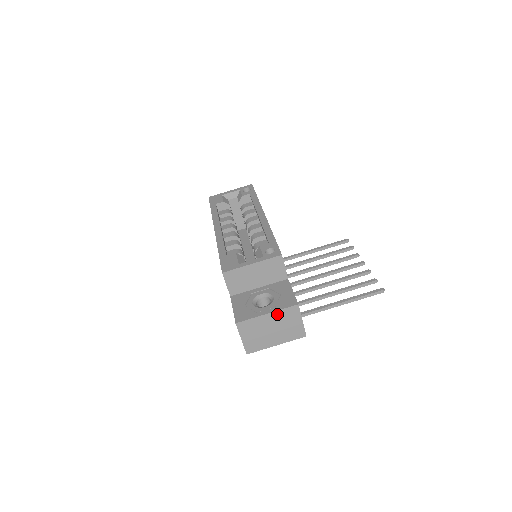
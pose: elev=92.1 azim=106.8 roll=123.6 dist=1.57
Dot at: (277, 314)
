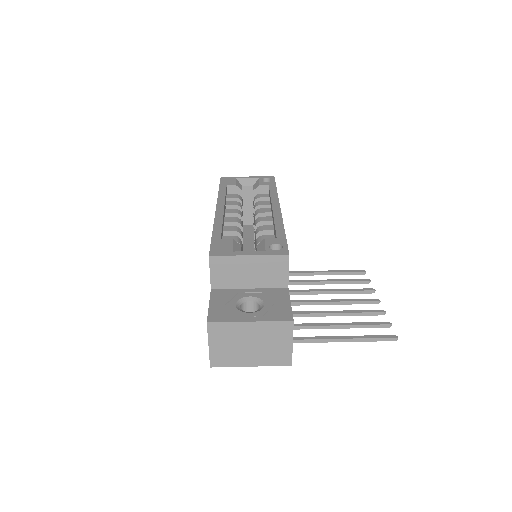
Dot at: (263, 326)
